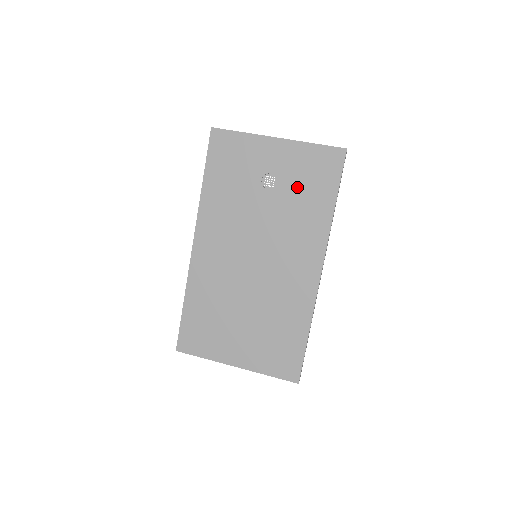
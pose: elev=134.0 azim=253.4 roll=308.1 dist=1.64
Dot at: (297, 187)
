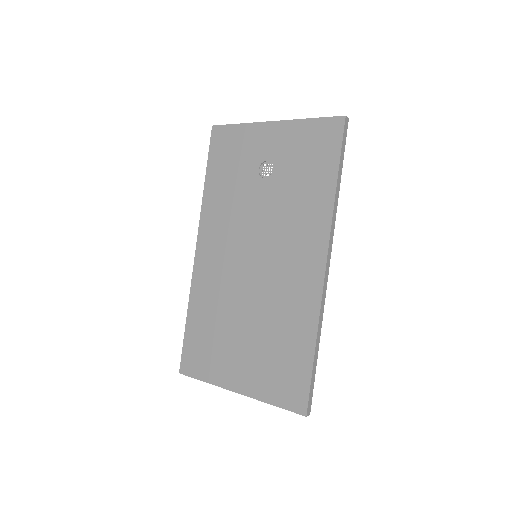
Dot at: (294, 170)
